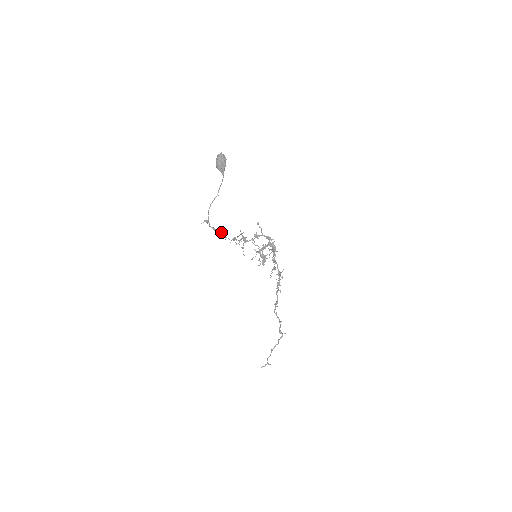
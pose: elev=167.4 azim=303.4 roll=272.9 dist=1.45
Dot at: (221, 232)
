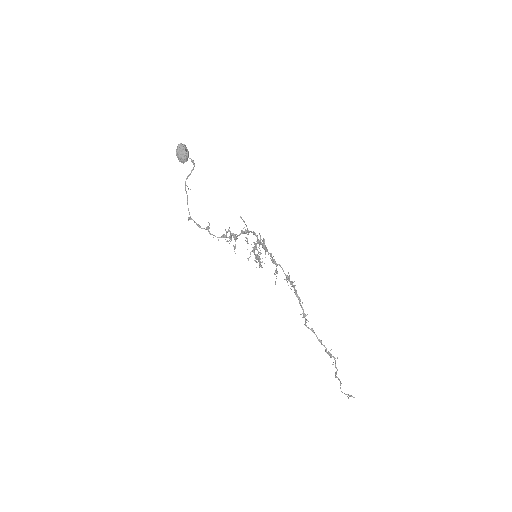
Dot at: (205, 229)
